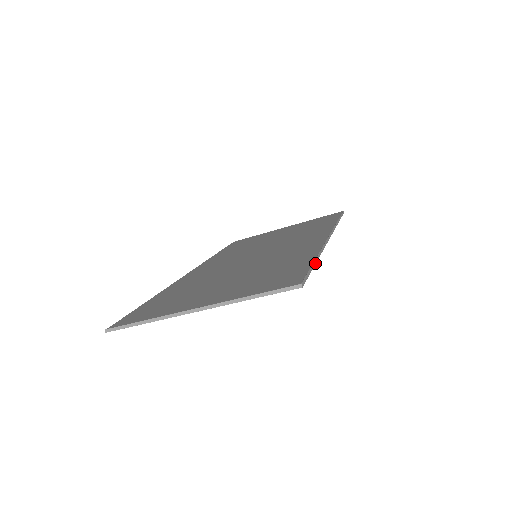
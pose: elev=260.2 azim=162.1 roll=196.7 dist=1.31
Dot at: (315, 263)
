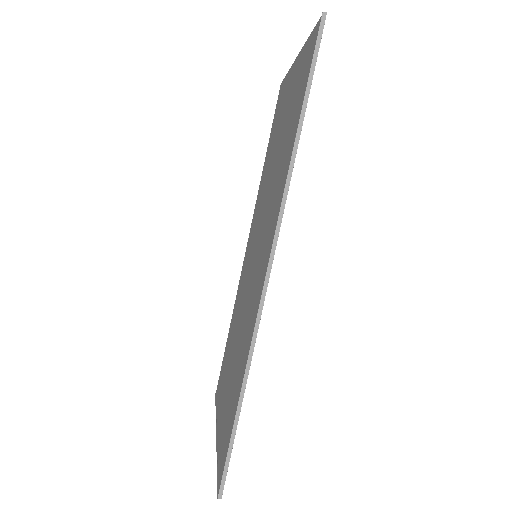
Dot at: (238, 416)
